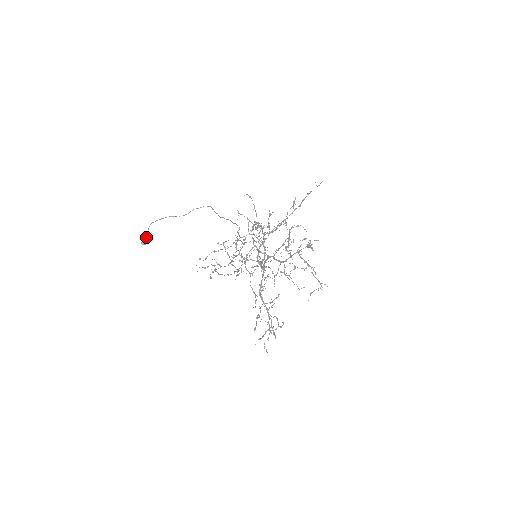
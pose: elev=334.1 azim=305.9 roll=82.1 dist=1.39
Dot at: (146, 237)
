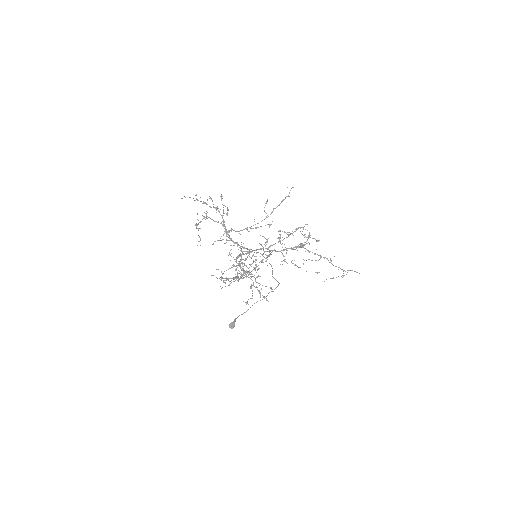
Dot at: (233, 322)
